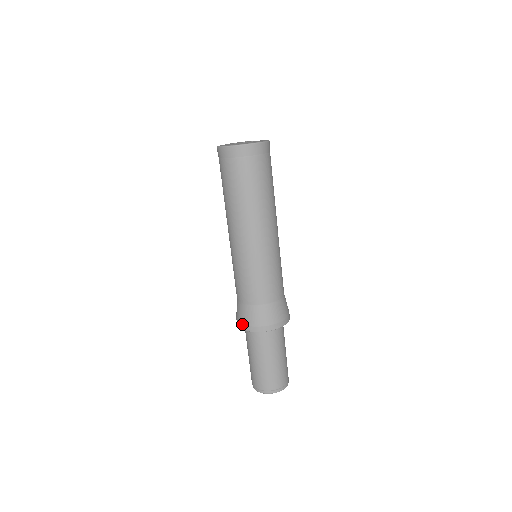
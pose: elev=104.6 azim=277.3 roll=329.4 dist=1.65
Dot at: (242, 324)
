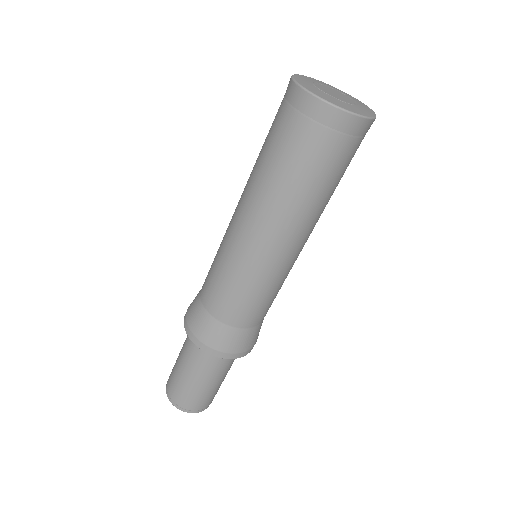
Dot at: (186, 321)
